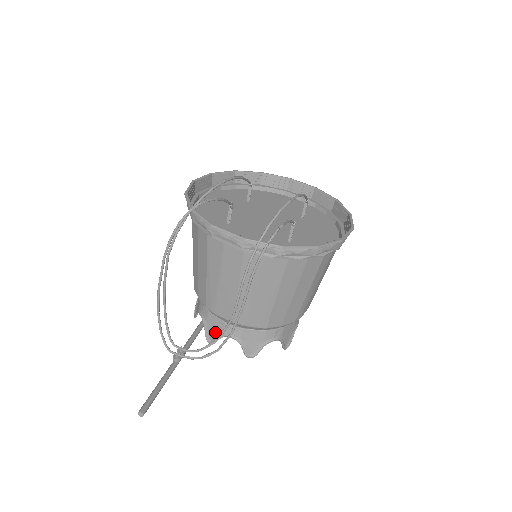
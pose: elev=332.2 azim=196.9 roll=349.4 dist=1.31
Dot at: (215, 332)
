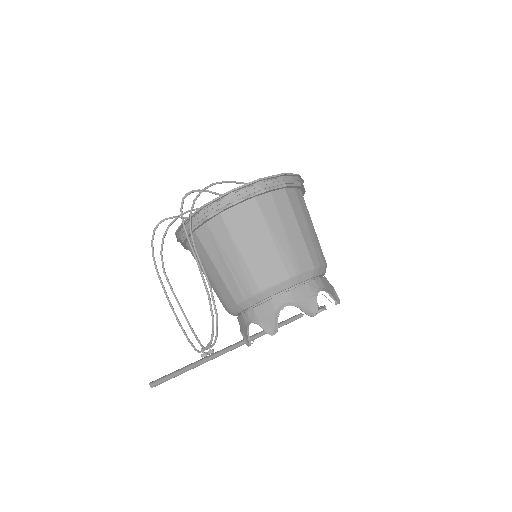
Dot at: (245, 331)
